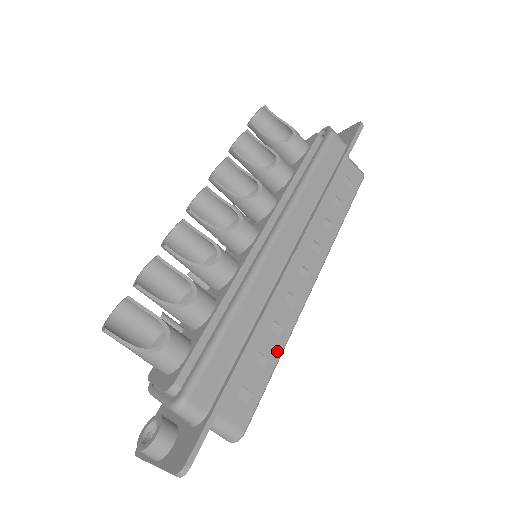
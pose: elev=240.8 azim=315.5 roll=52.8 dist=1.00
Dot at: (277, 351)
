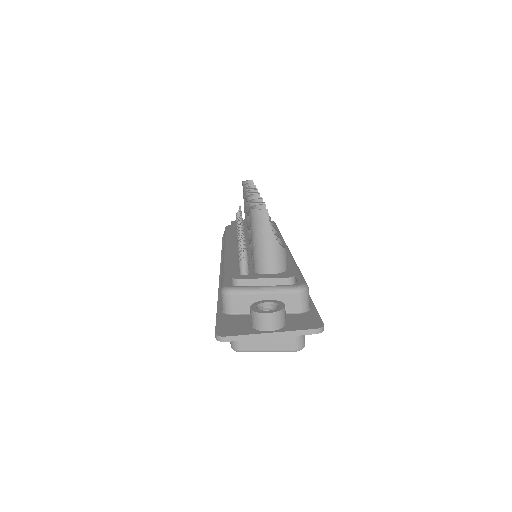
Dot at: occluded
